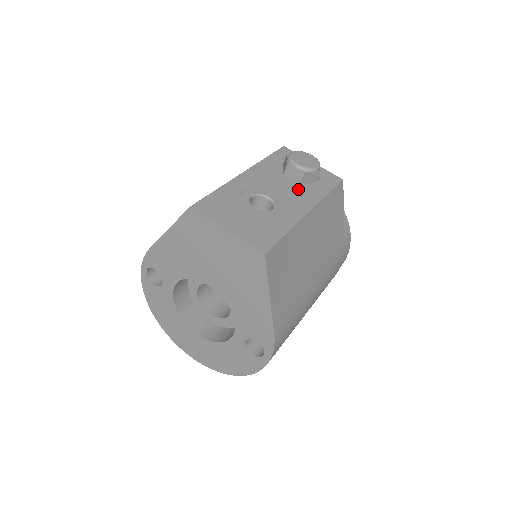
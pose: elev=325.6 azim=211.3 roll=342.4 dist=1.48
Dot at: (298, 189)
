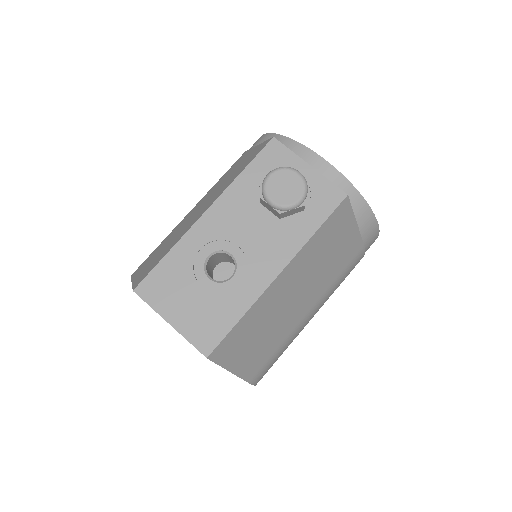
Dot at: (274, 231)
